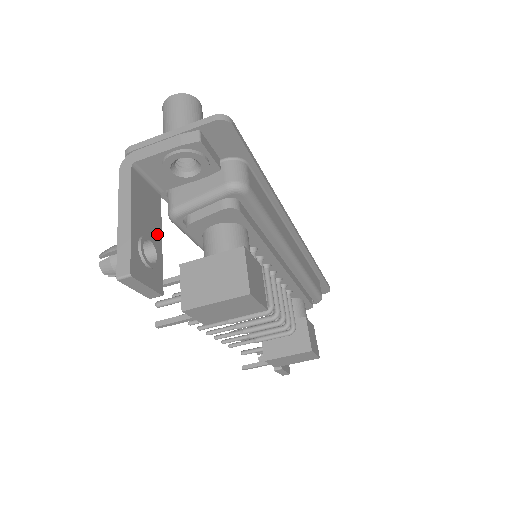
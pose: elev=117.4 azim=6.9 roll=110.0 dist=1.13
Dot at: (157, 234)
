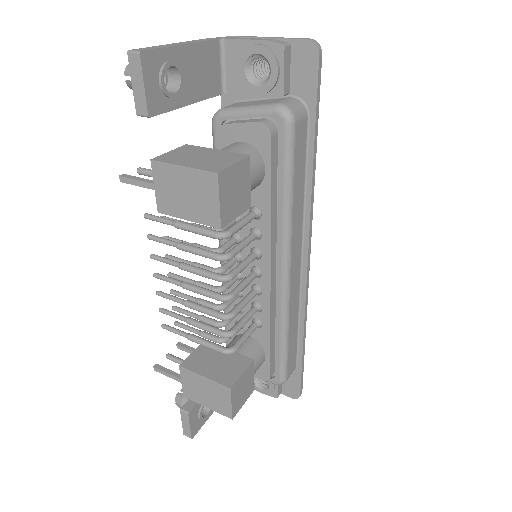
Dot at: (191, 94)
